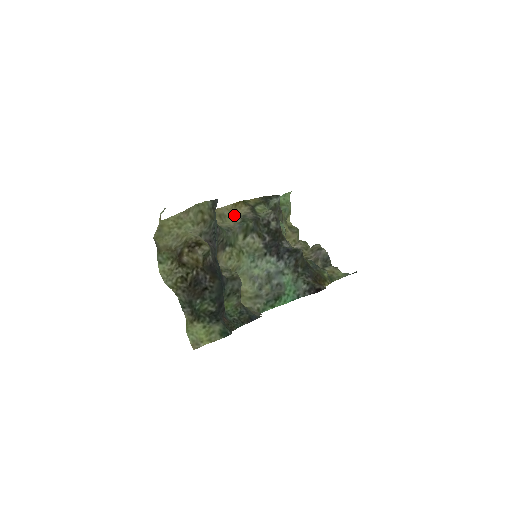
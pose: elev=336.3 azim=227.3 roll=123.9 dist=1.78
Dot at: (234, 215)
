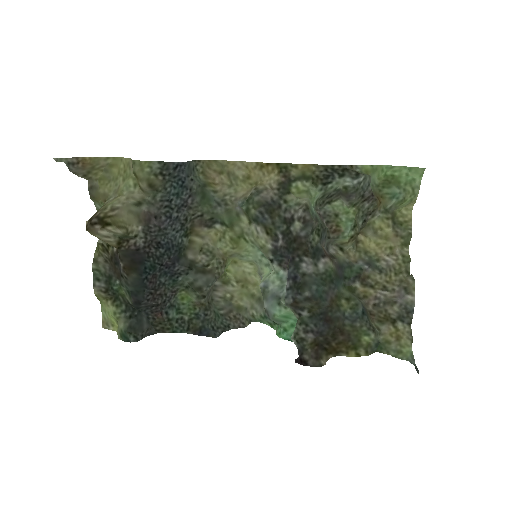
Dot at: (256, 180)
